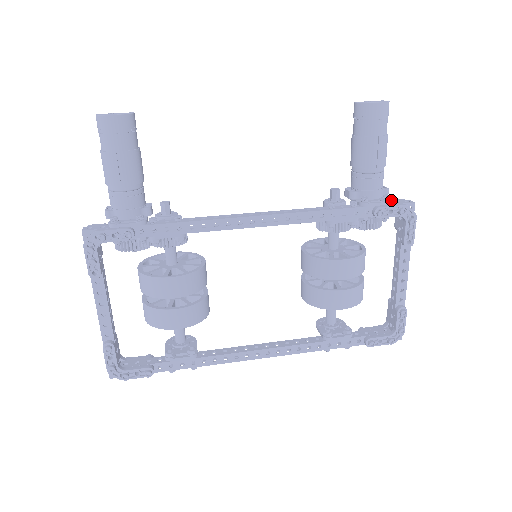
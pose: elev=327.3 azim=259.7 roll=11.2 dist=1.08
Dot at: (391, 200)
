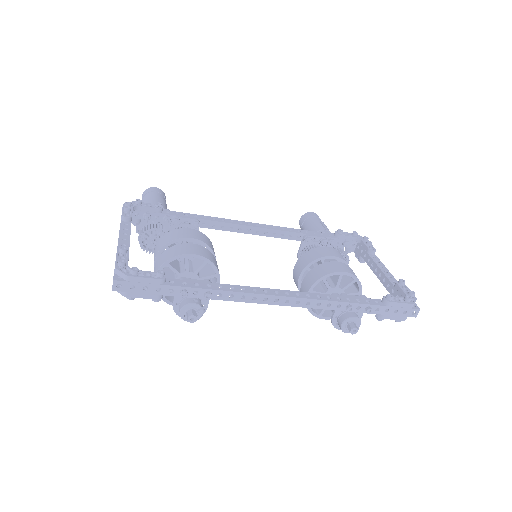
Dot at: occluded
